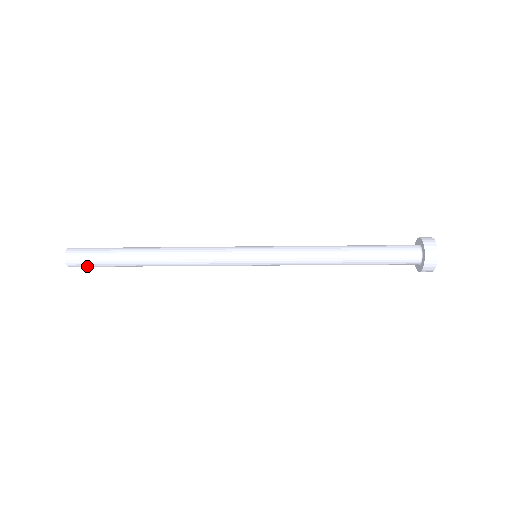
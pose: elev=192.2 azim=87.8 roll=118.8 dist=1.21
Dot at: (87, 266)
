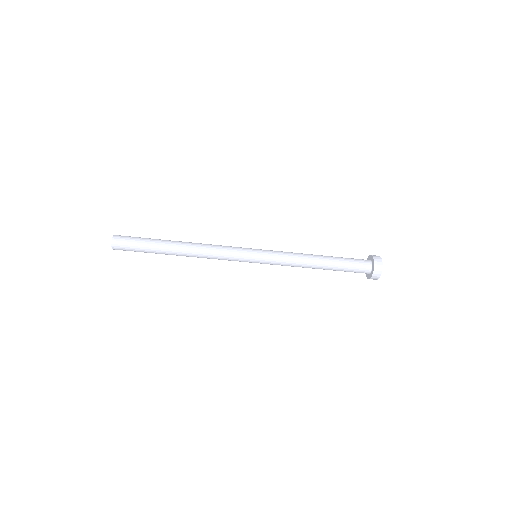
Dot at: (128, 250)
